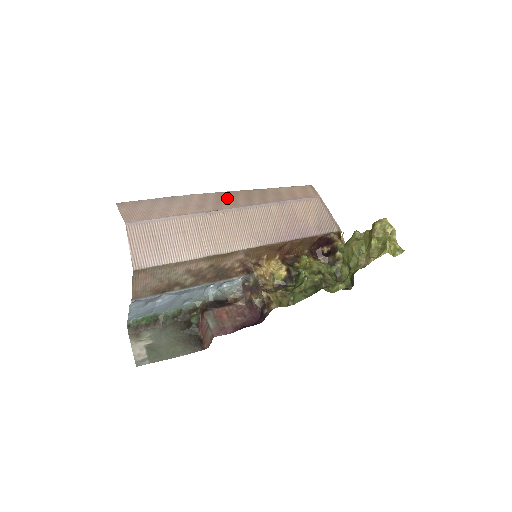
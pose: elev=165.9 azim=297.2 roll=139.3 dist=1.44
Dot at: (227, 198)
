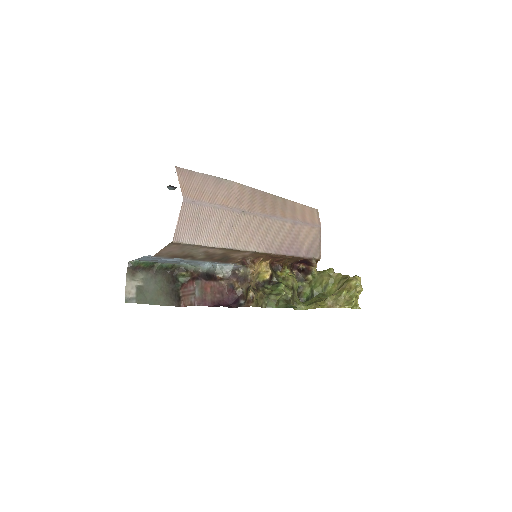
Dot at: (259, 199)
